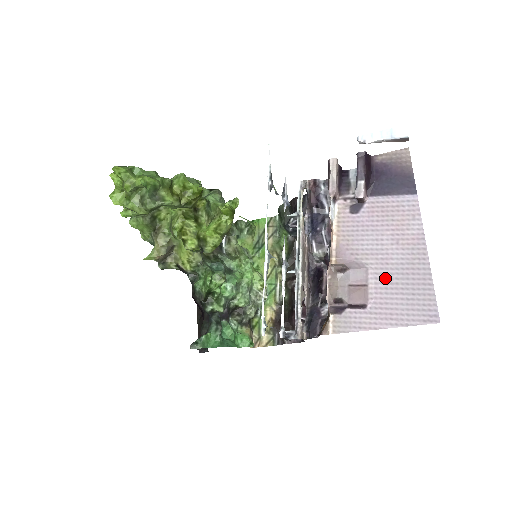
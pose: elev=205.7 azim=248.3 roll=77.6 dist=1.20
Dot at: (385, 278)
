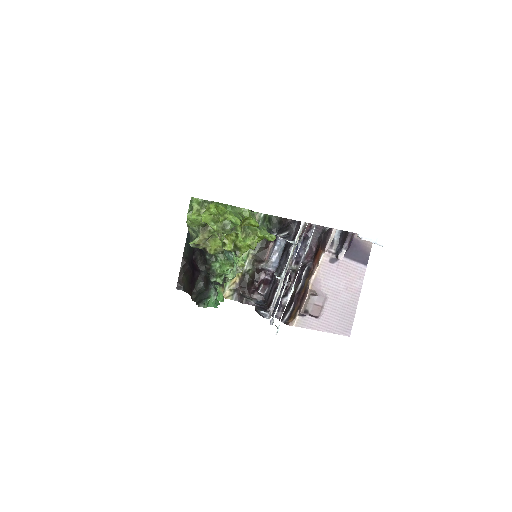
Dot at: (333, 305)
